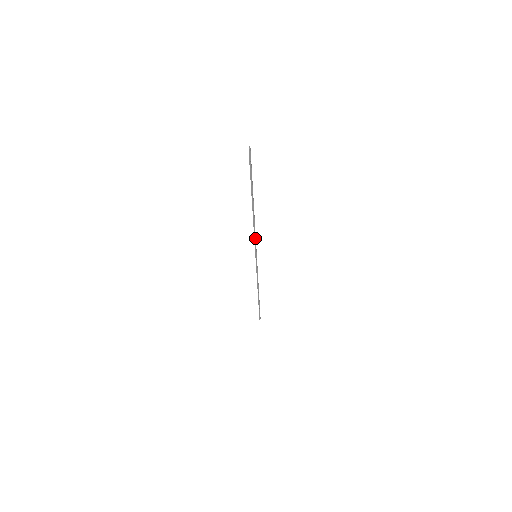
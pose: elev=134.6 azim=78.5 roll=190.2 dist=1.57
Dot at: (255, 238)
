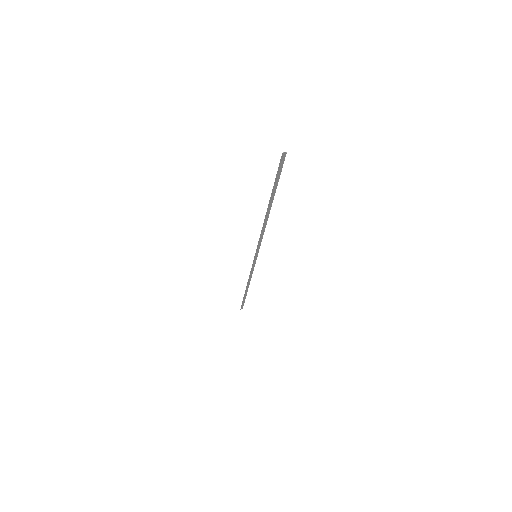
Dot at: occluded
